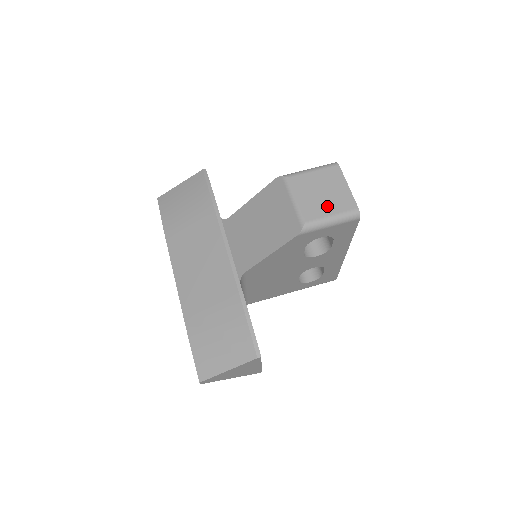
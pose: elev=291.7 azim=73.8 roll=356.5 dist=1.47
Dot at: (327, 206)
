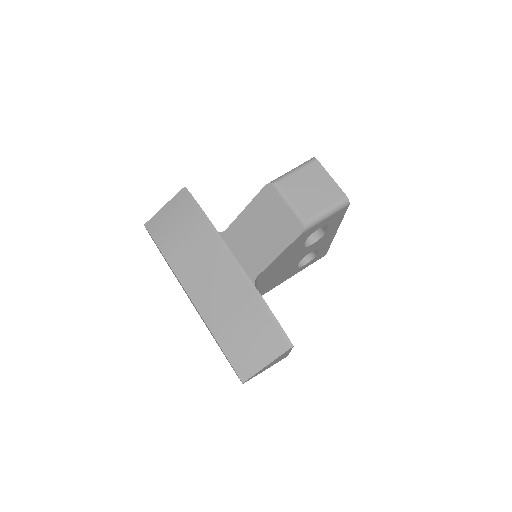
Dot at: (319, 201)
